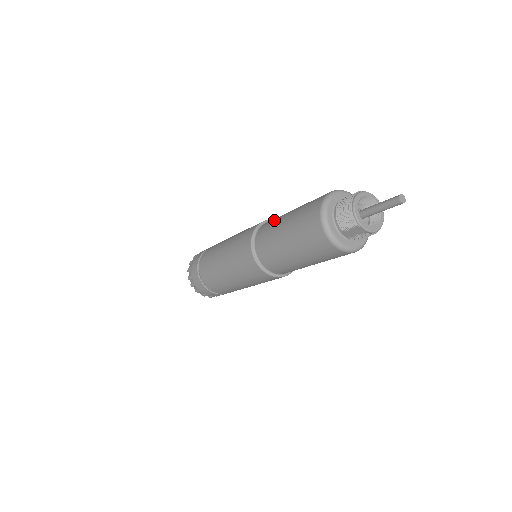
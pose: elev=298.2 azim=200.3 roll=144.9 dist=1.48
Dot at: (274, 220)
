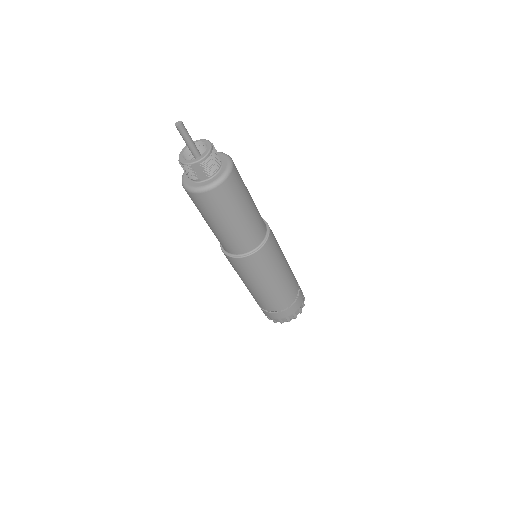
Dot at: occluded
